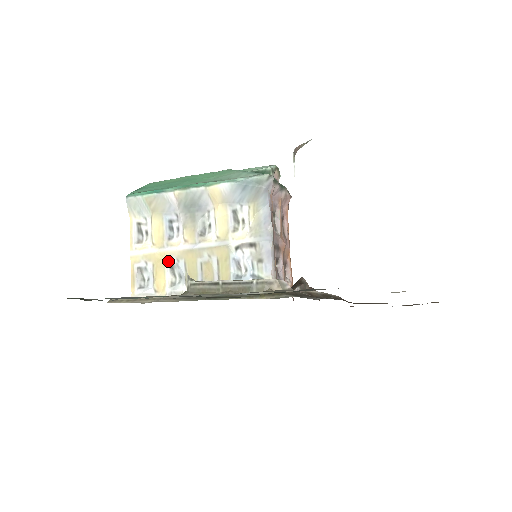
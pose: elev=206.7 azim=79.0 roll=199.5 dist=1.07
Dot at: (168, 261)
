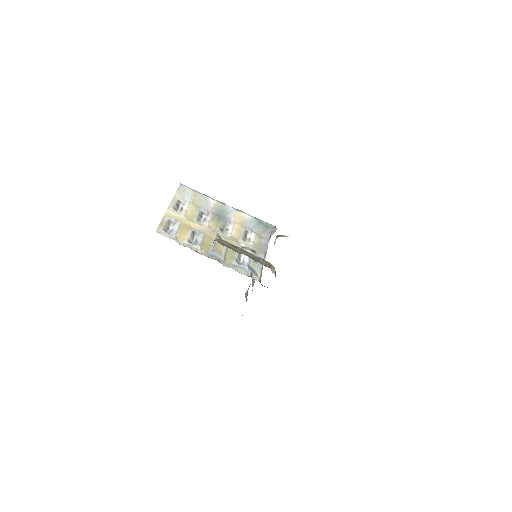
Dot at: (193, 229)
